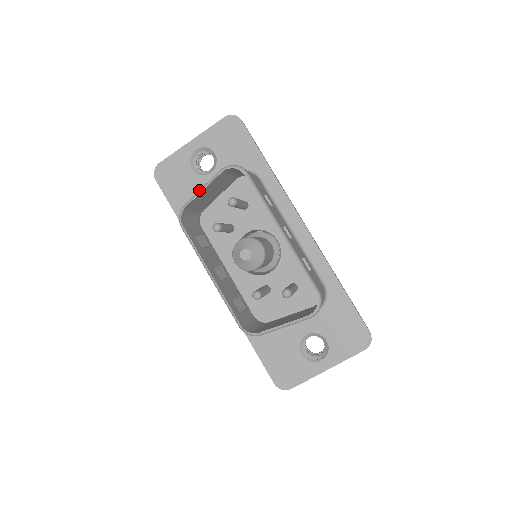
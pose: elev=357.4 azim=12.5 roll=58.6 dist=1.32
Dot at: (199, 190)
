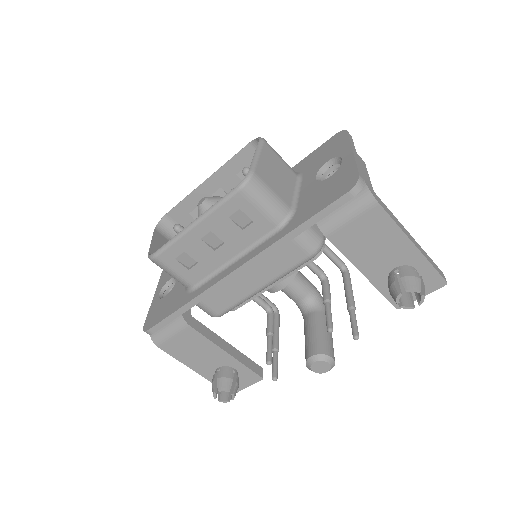
Dot at: occluded
